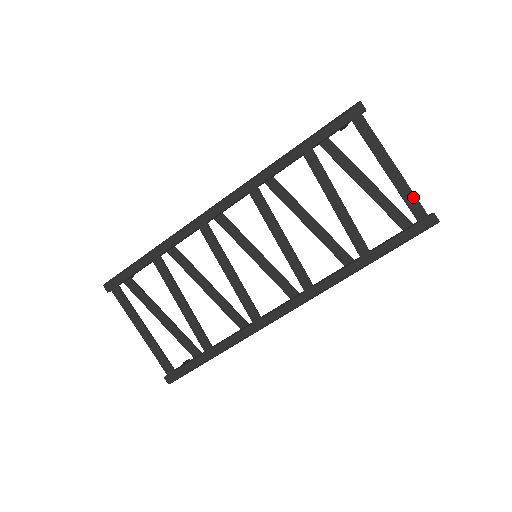
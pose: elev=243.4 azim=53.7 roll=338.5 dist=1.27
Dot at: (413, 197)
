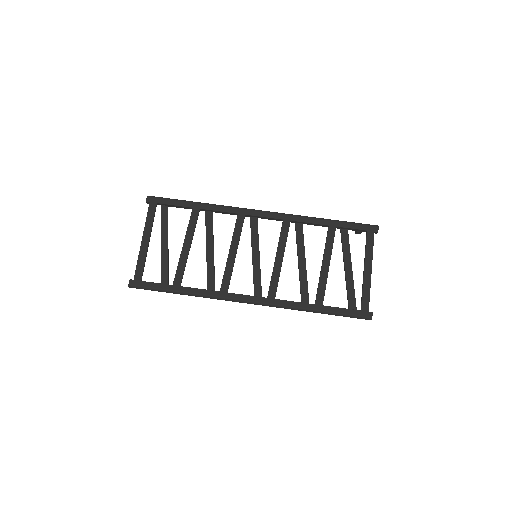
Dot at: (368, 295)
